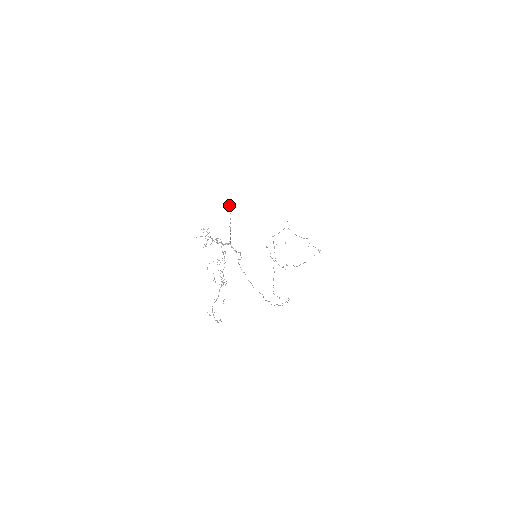
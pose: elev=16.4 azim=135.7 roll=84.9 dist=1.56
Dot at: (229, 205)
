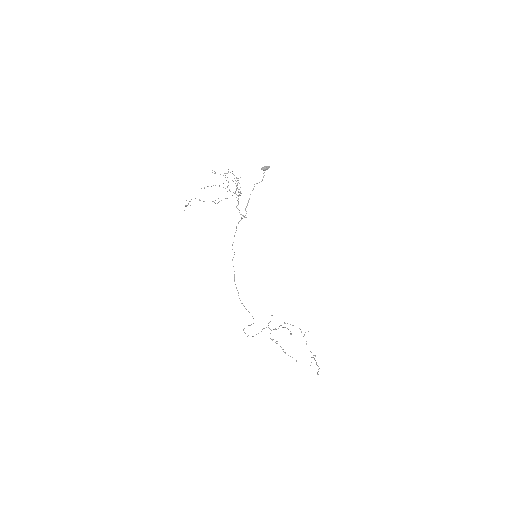
Dot at: (266, 166)
